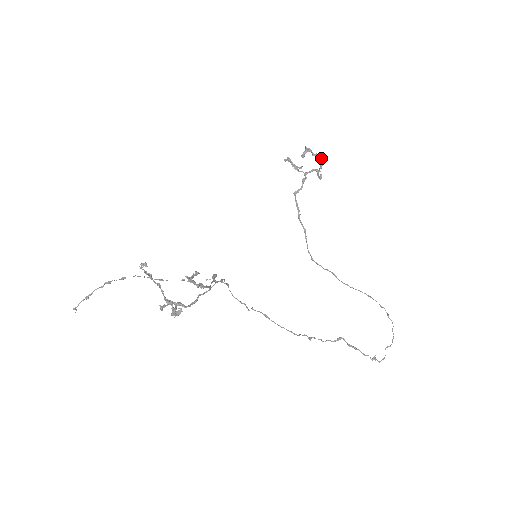
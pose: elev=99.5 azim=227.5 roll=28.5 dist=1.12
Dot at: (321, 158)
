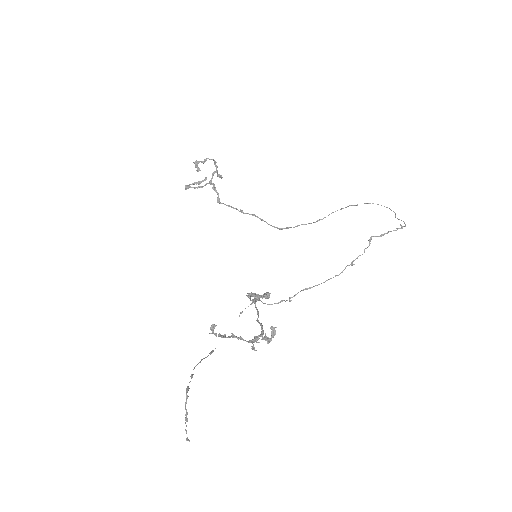
Dot at: (211, 159)
